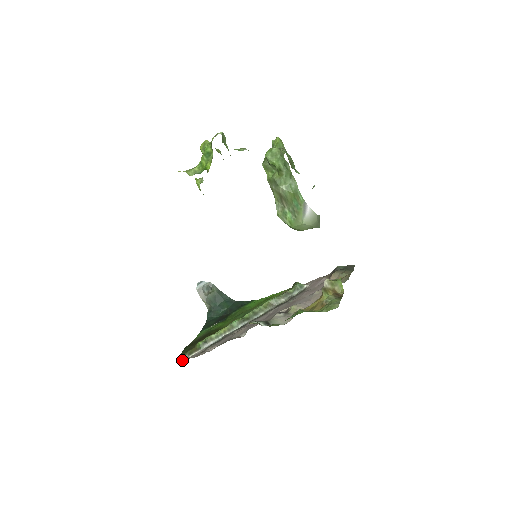
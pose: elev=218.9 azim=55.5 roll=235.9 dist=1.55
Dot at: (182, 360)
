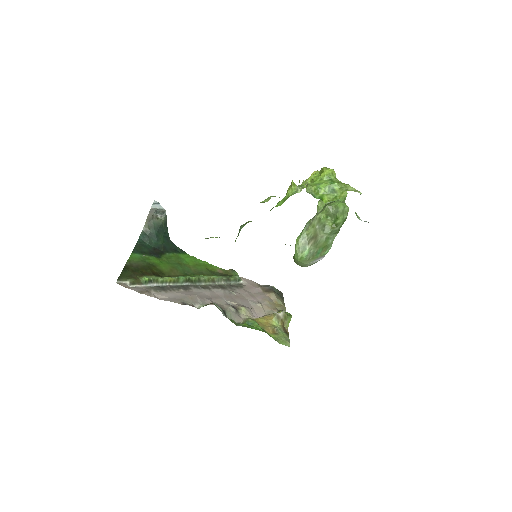
Dot at: (122, 284)
